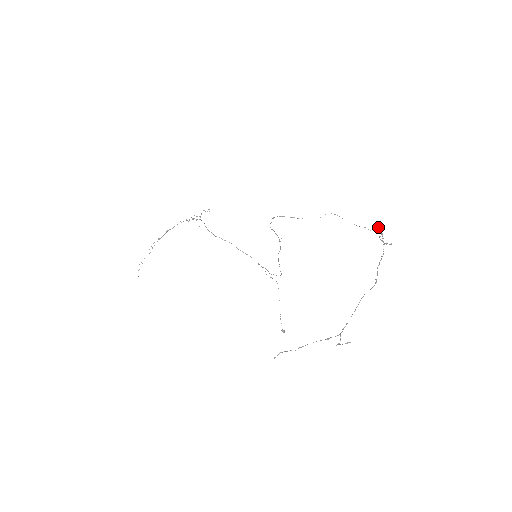
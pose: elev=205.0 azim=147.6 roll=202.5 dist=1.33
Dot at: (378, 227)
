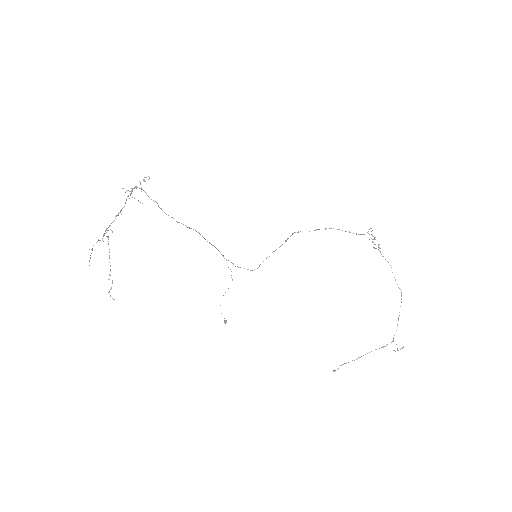
Dot at: occluded
